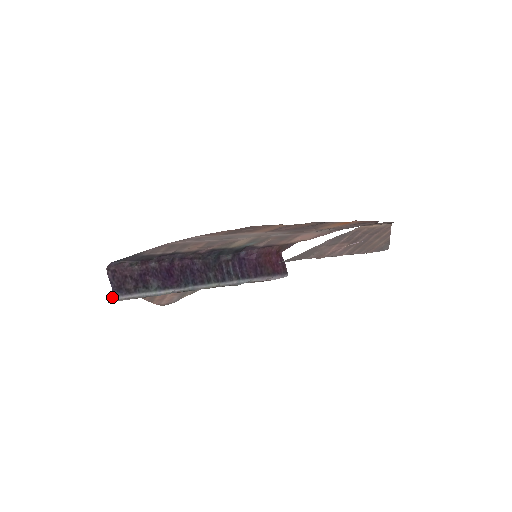
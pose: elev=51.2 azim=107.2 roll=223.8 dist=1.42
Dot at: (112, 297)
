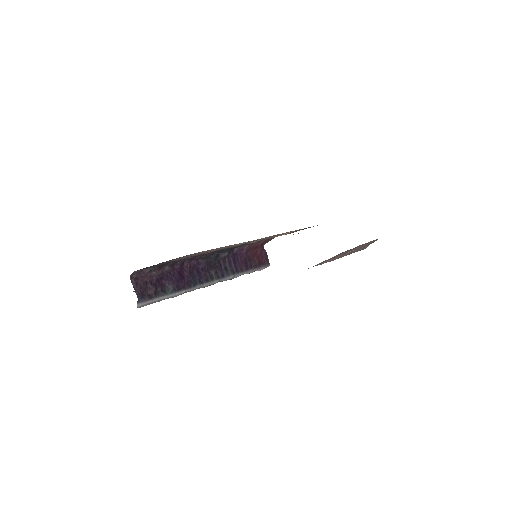
Dot at: (137, 304)
